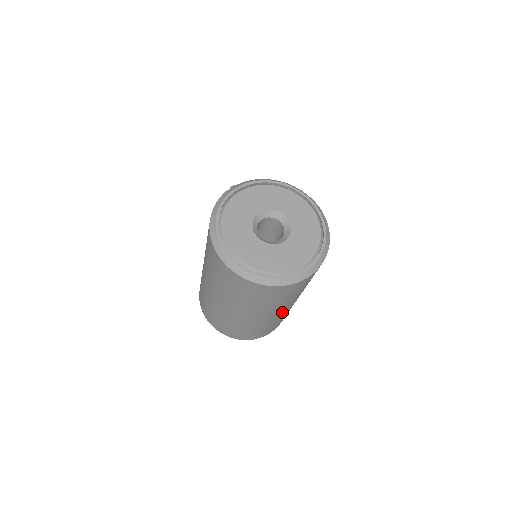
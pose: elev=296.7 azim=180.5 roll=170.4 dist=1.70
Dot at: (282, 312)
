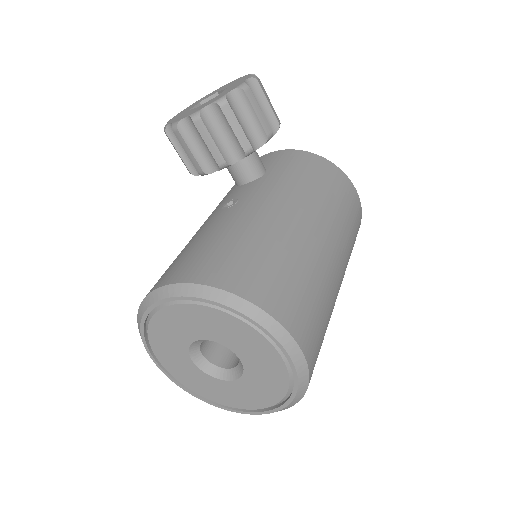
Dot at: occluded
